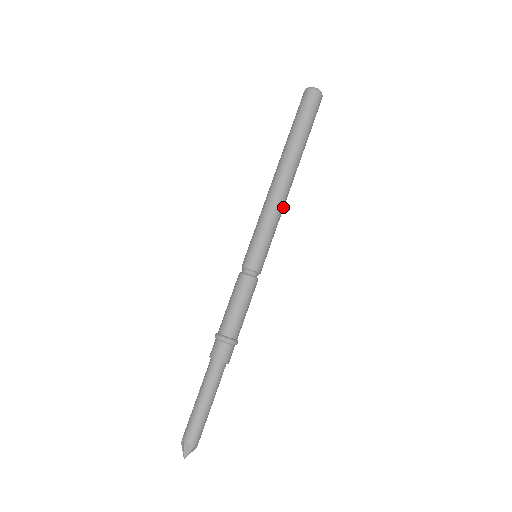
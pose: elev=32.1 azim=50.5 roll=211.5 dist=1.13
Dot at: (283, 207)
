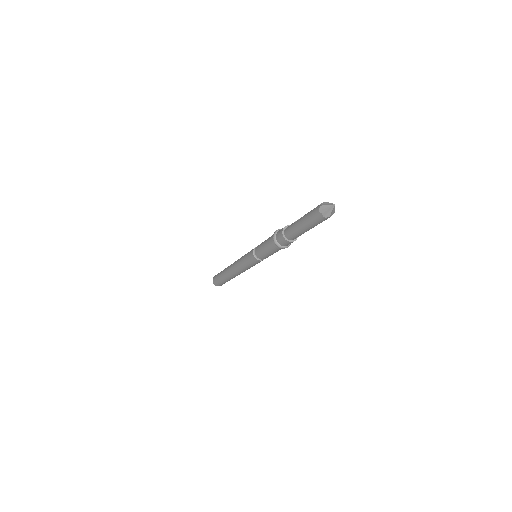
Dot at: occluded
